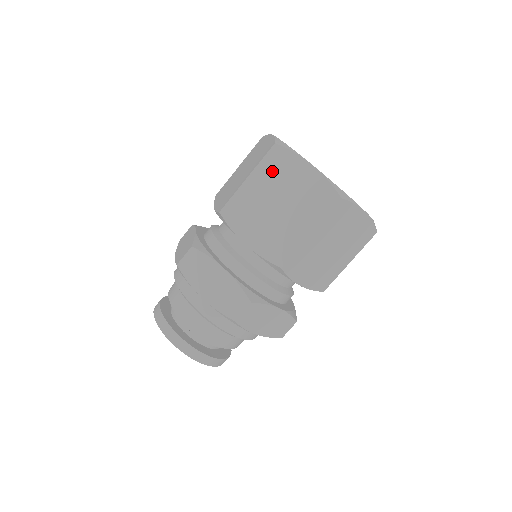
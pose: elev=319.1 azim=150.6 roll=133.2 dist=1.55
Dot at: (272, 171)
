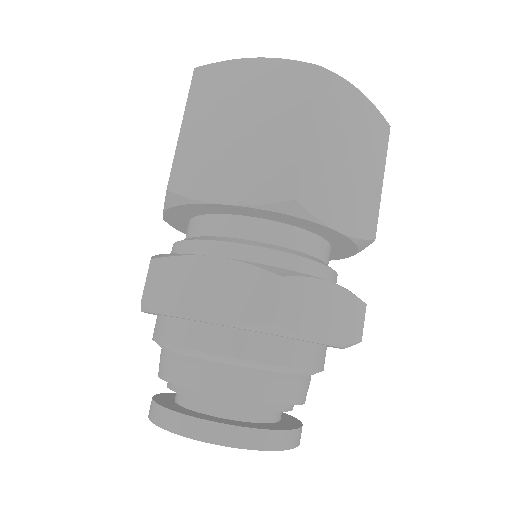
Dot at: occluded
